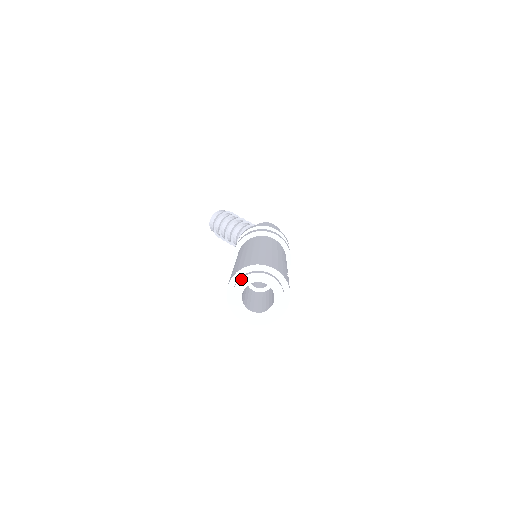
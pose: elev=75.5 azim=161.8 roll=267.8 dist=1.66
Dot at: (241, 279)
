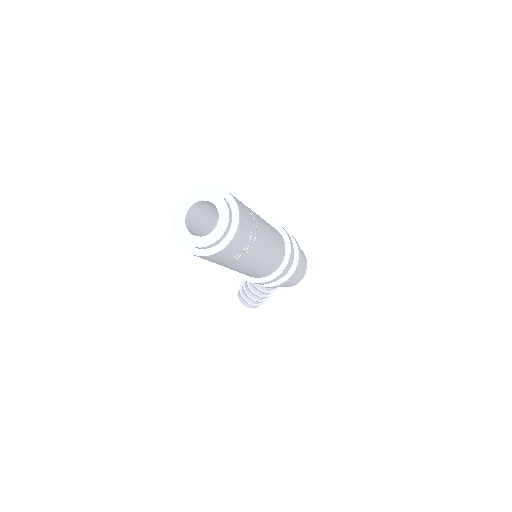
Dot at: (176, 220)
